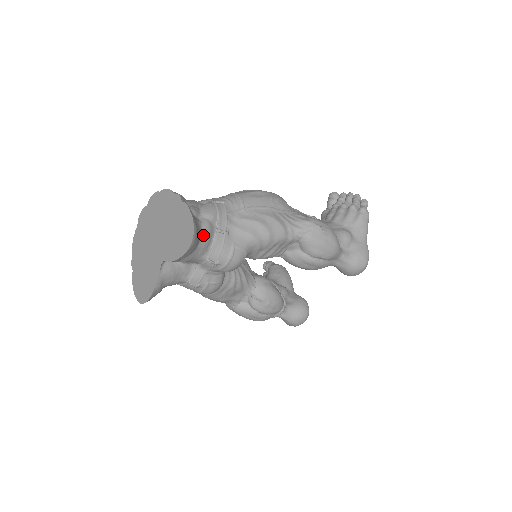
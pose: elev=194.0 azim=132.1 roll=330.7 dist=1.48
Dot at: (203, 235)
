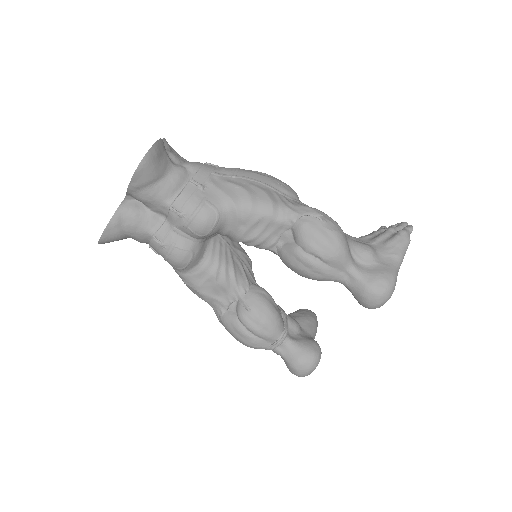
Dot at: (170, 175)
